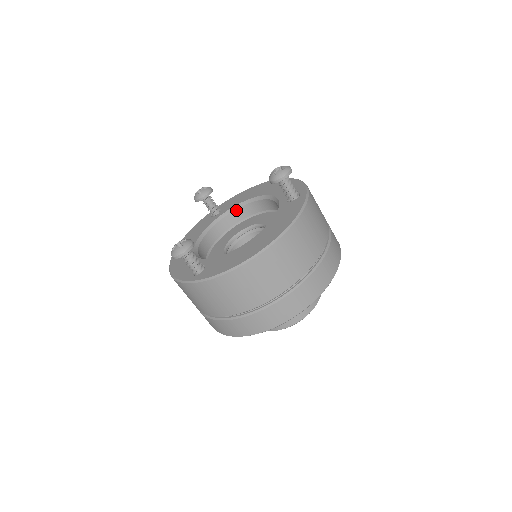
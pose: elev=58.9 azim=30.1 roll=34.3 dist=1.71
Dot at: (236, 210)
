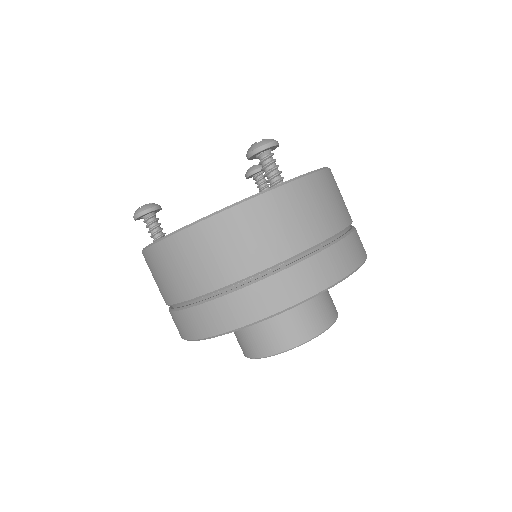
Dot at: occluded
